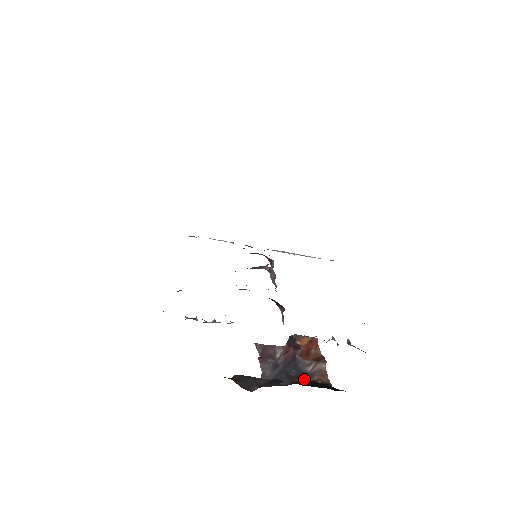
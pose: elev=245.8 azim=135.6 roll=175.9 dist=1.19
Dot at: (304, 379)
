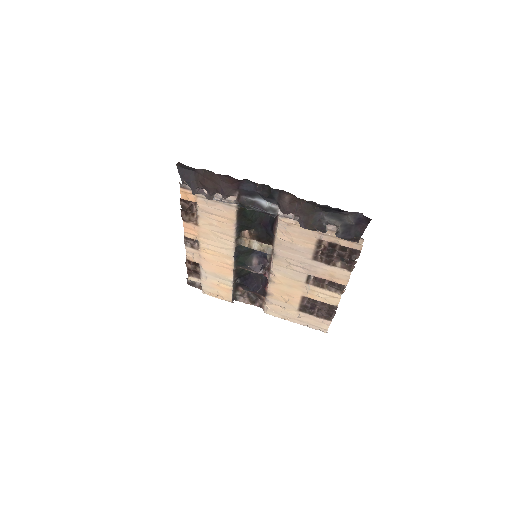
Dot at: occluded
